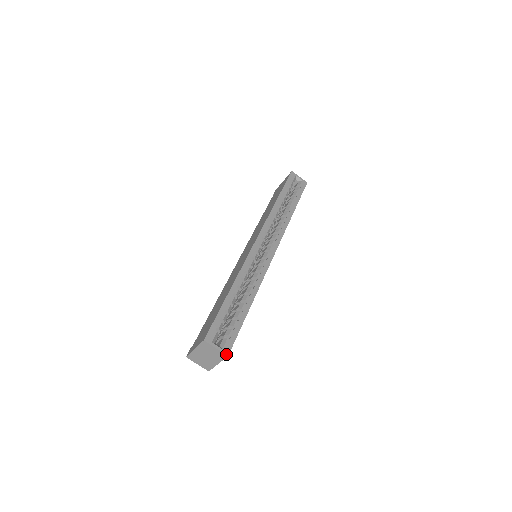
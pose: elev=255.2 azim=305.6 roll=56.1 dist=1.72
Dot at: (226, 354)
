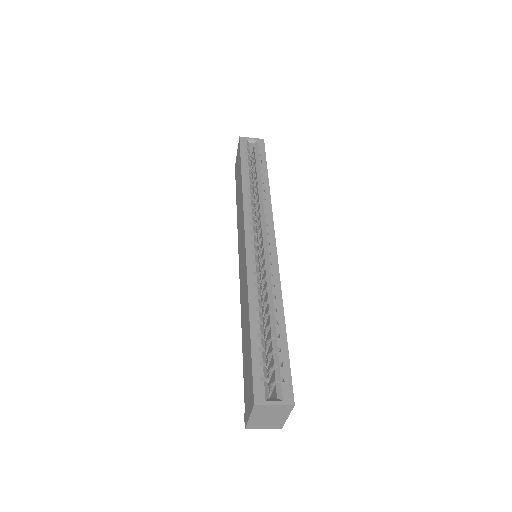
Dot at: (291, 404)
